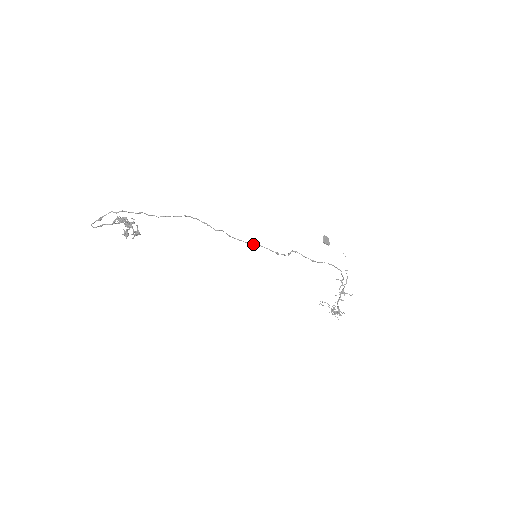
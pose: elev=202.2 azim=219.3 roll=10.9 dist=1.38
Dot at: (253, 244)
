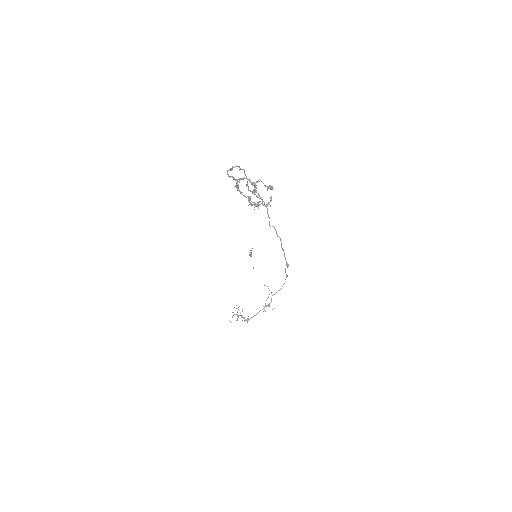
Dot at: (283, 249)
